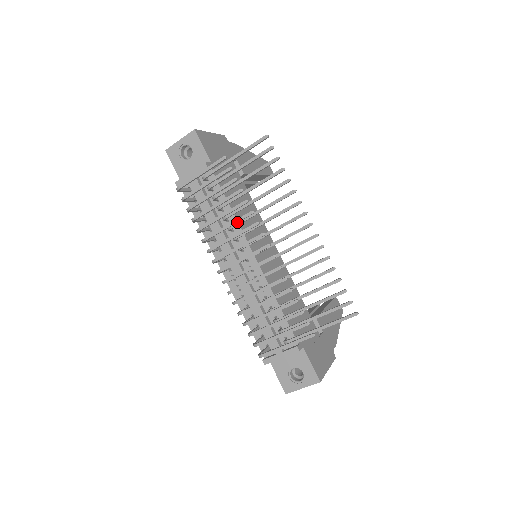
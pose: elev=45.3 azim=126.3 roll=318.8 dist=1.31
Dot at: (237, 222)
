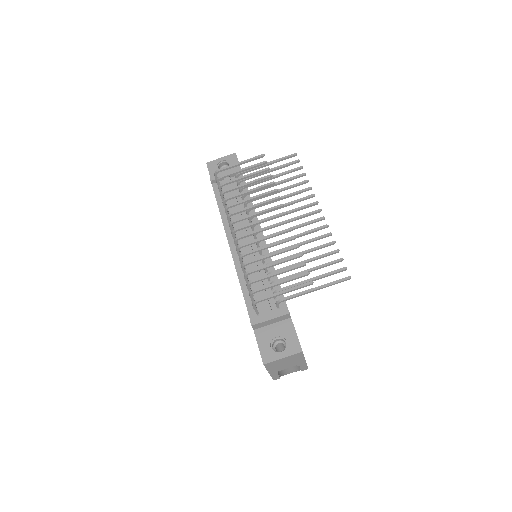
Dot at: (262, 195)
